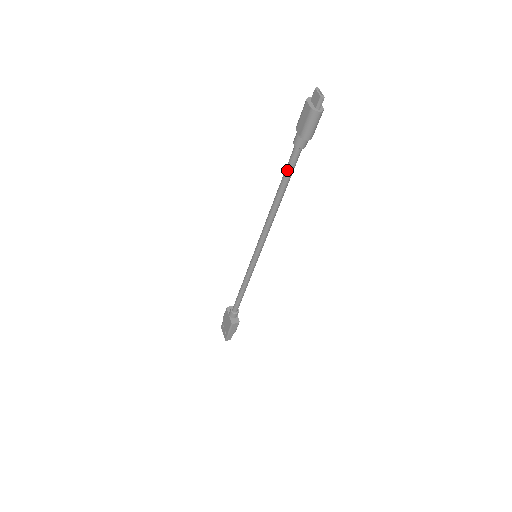
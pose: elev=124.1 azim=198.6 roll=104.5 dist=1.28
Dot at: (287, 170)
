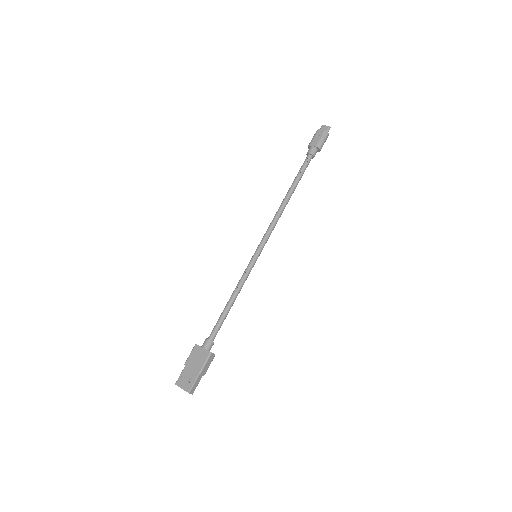
Dot at: (301, 171)
